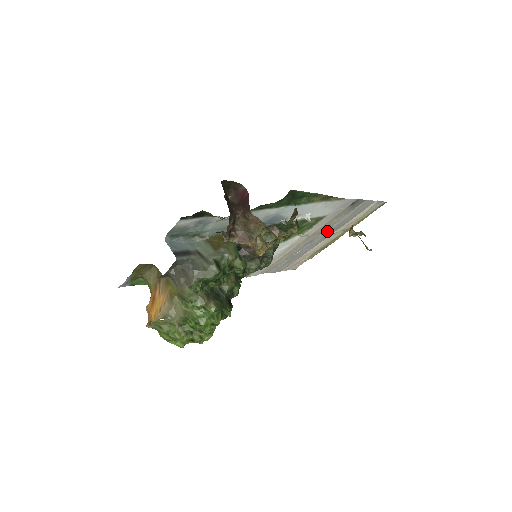
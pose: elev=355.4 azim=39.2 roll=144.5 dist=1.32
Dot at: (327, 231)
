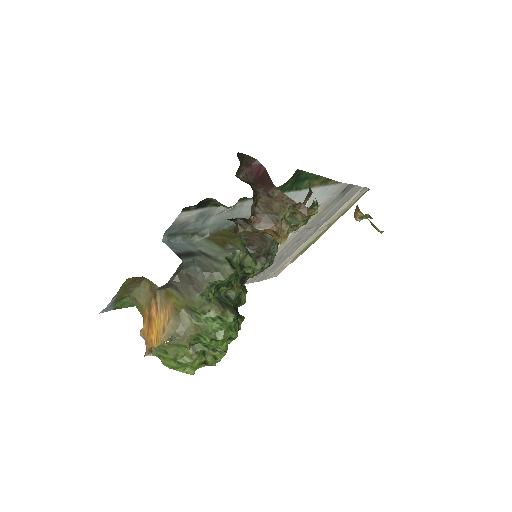
Dot at: (315, 226)
